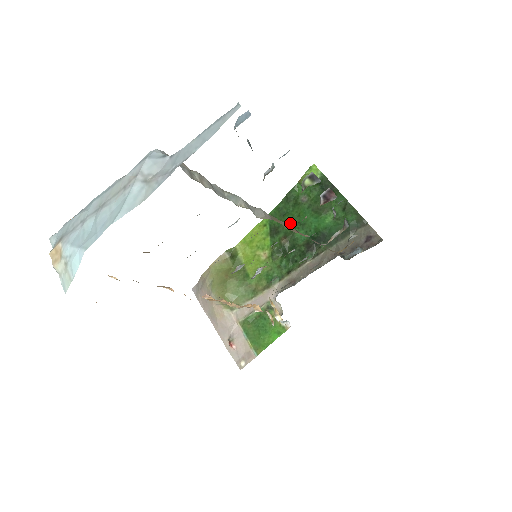
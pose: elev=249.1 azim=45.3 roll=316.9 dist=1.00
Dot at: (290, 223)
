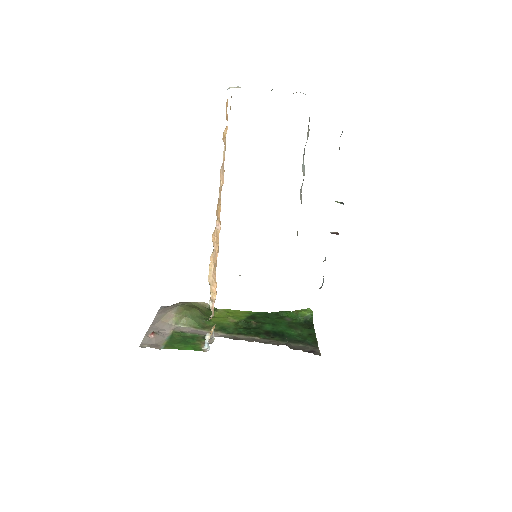
Dot at: (267, 321)
